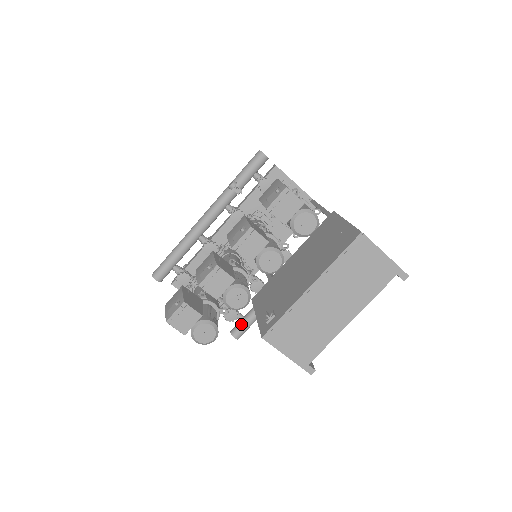
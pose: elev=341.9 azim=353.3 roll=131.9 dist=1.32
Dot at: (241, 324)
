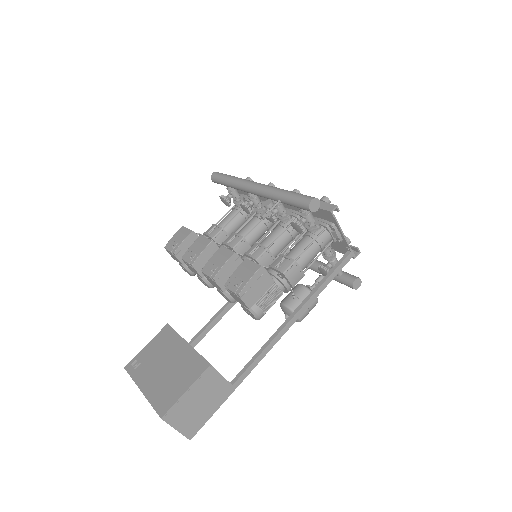
Dot at: occluded
